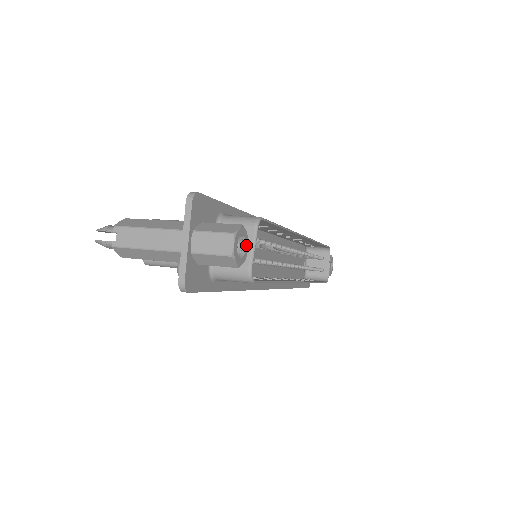
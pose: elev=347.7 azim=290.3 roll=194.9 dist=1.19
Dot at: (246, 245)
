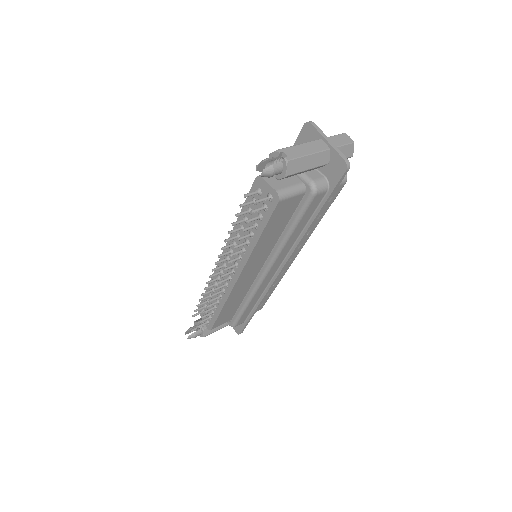
Dot at: occluded
